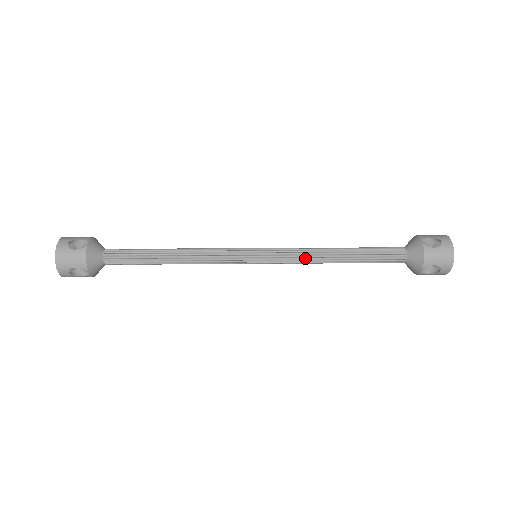
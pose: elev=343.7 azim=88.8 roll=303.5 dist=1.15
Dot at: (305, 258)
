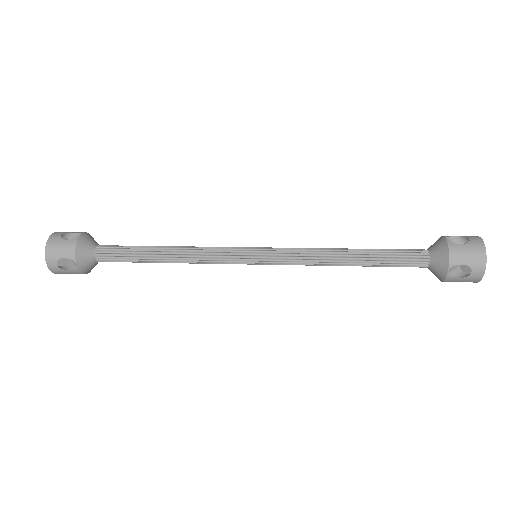
Dot at: (310, 257)
